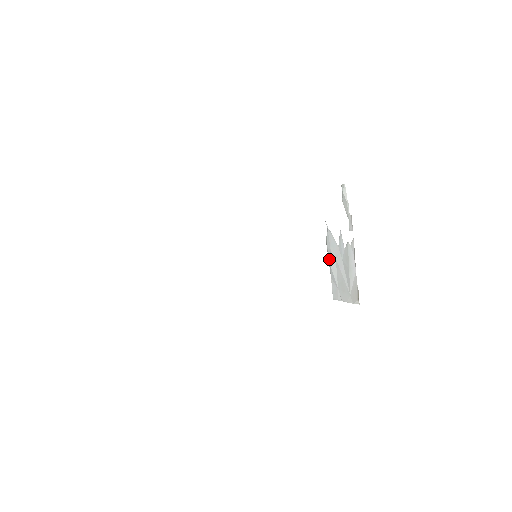
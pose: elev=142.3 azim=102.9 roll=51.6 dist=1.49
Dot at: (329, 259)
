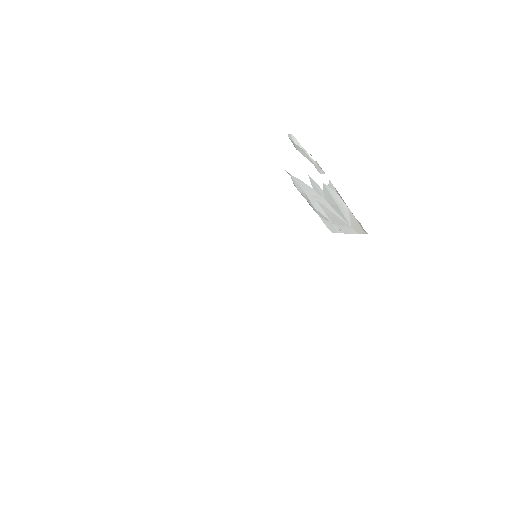
Dot at: (307, 201)
